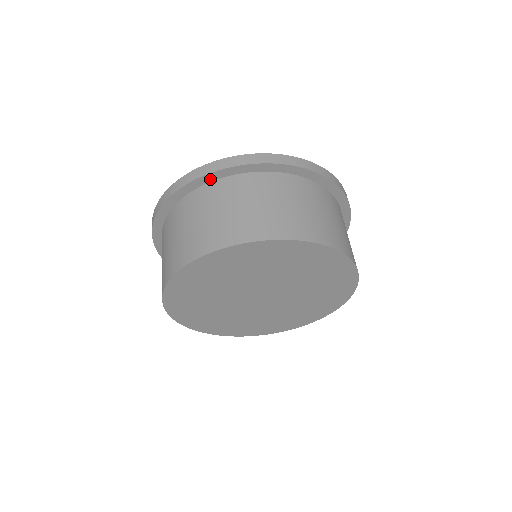
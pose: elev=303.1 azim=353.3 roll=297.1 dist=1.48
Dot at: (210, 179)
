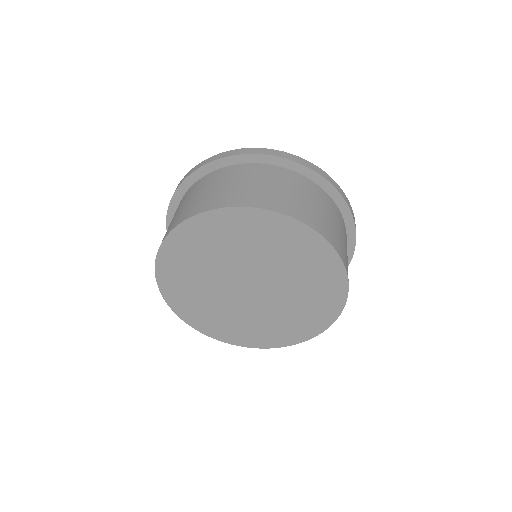
Dot at: (199, 176)
